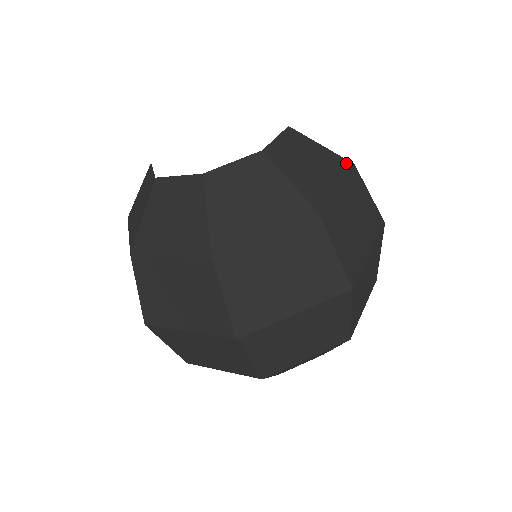
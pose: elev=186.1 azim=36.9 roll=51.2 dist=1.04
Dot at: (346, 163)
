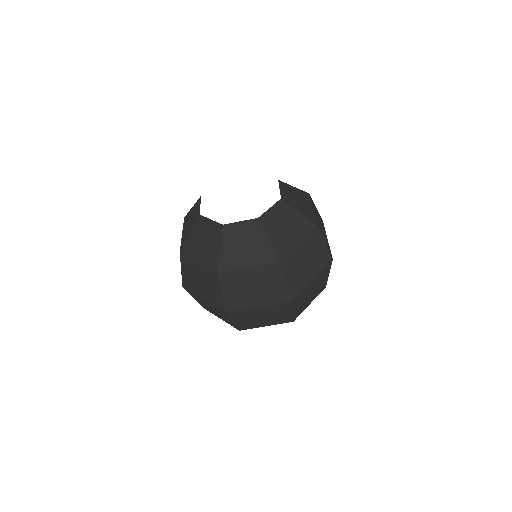
Dot at: (311, 226)
